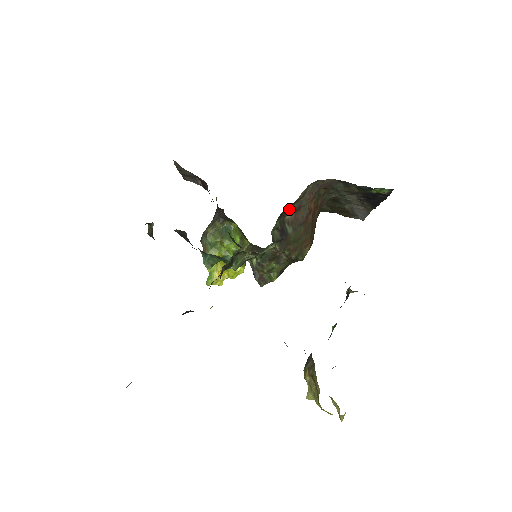
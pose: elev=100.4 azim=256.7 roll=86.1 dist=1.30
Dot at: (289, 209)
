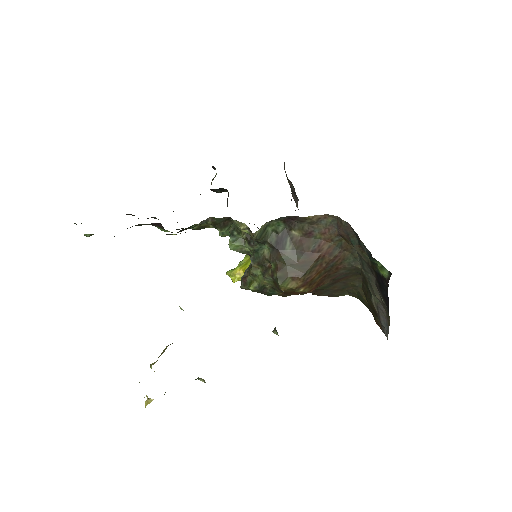
Dot at: (299, 225)
